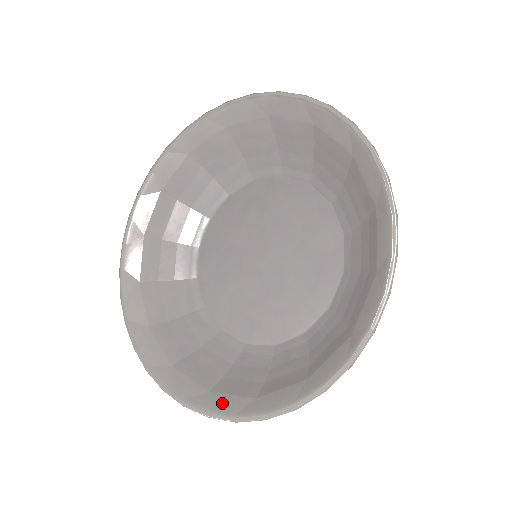
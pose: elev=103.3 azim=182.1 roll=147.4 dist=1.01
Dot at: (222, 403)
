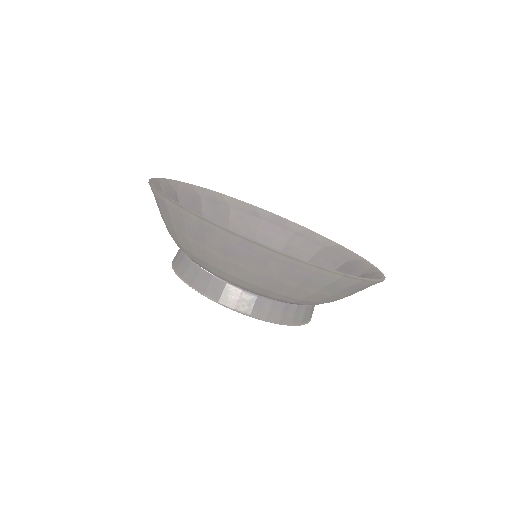
Dot at: occluded
